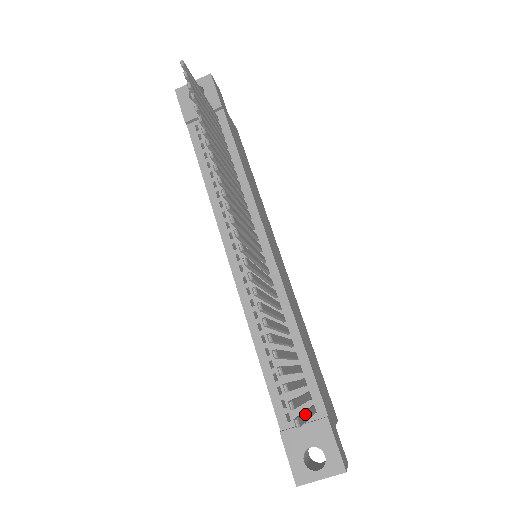
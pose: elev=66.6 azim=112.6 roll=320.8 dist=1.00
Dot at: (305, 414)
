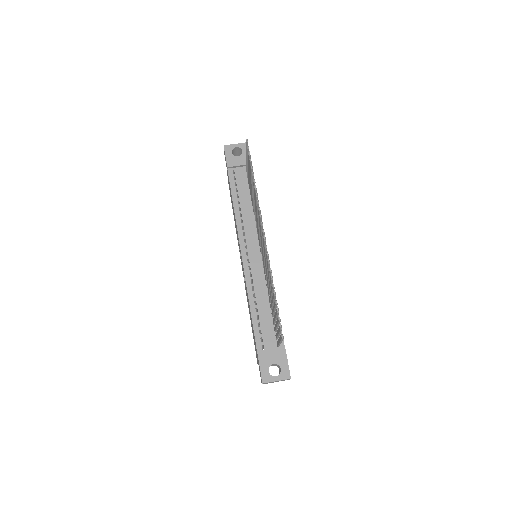
Dot at: occluded
